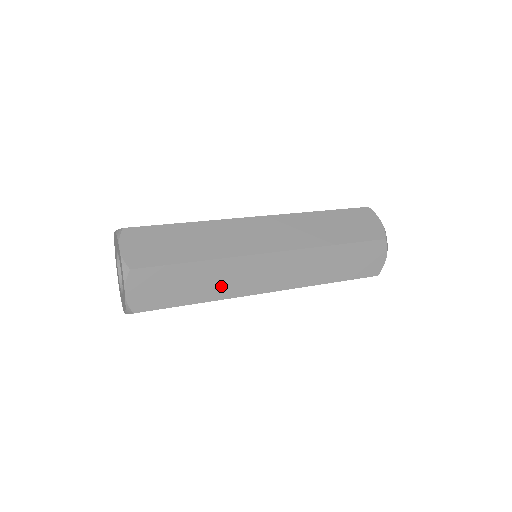
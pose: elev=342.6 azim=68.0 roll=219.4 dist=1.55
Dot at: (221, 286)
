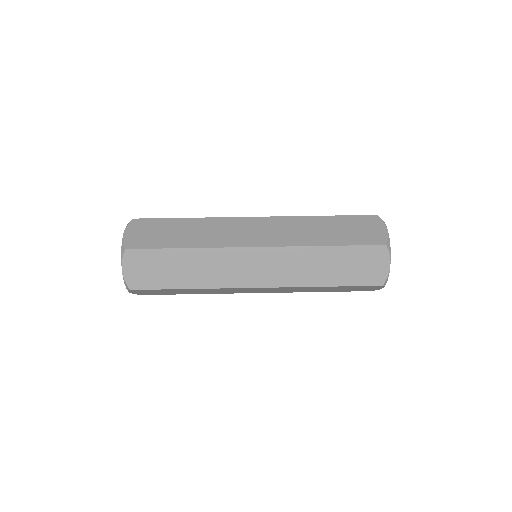
Dot at: (211, 292)
